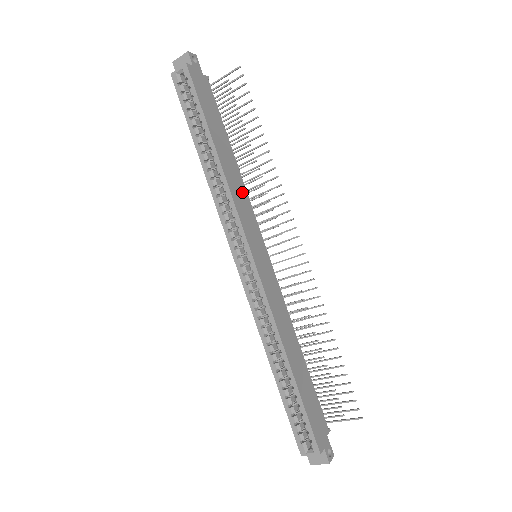
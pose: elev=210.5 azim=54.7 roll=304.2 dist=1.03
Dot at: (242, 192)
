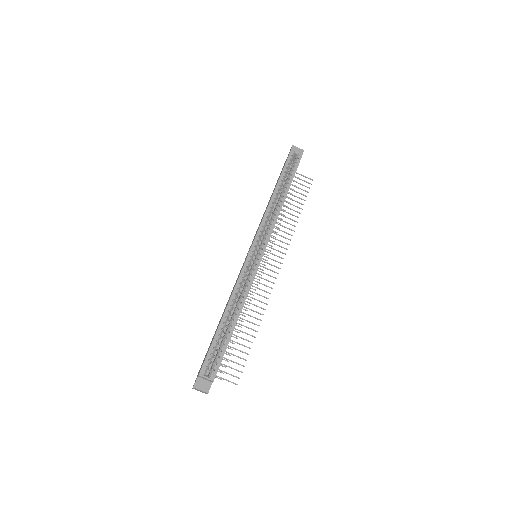
Dot at: occluded
